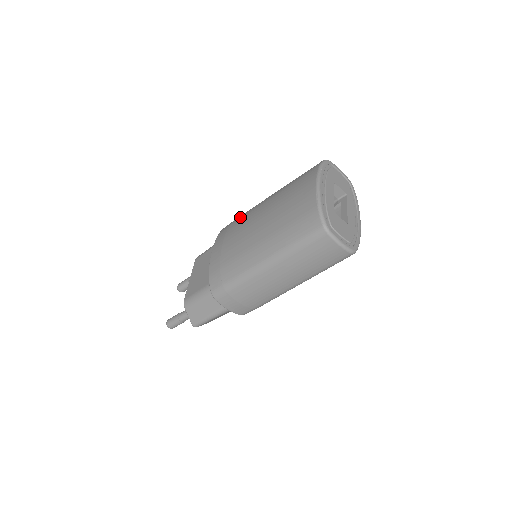
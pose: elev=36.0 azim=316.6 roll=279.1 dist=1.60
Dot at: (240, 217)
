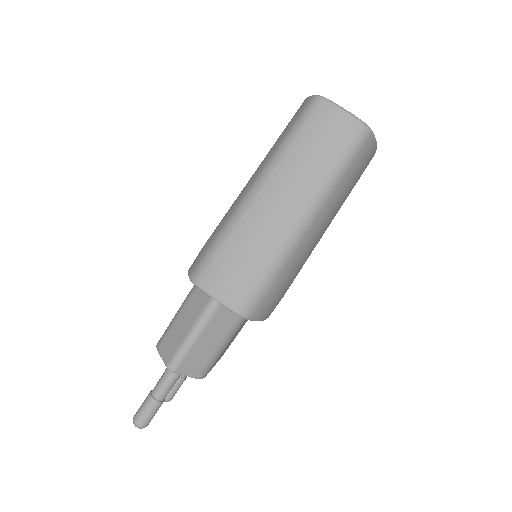
Dot at: occluded
